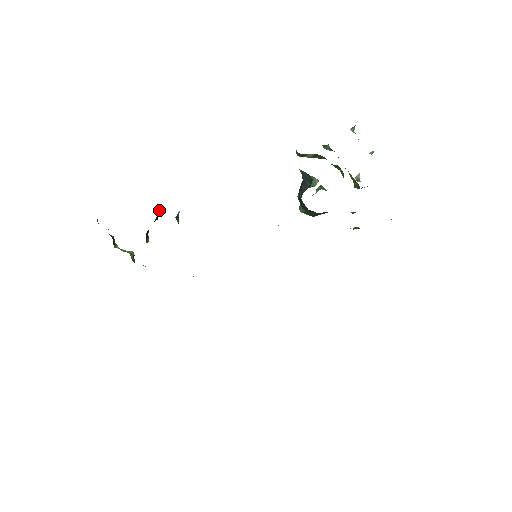
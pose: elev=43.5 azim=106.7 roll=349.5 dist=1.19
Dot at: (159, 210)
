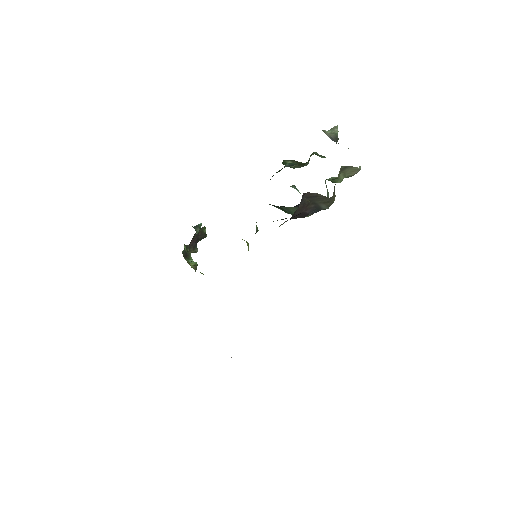
Dot at: (205, 229)
